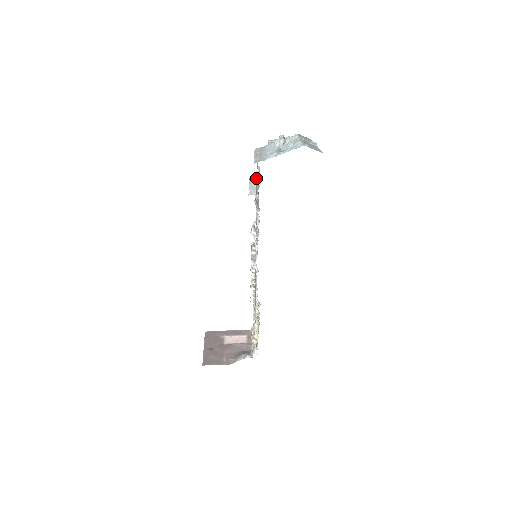
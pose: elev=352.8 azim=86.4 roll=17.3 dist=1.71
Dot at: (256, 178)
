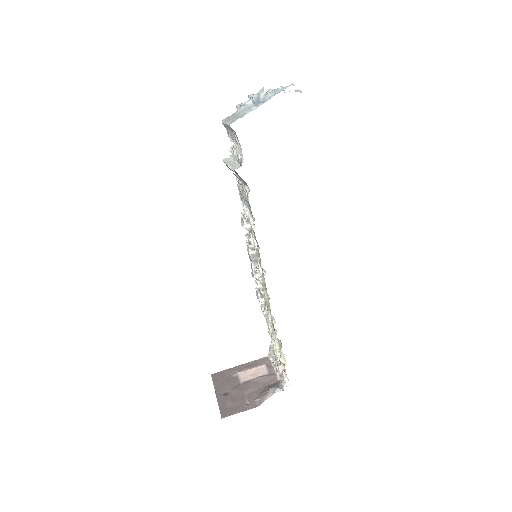
Dot at: (232, 157)
